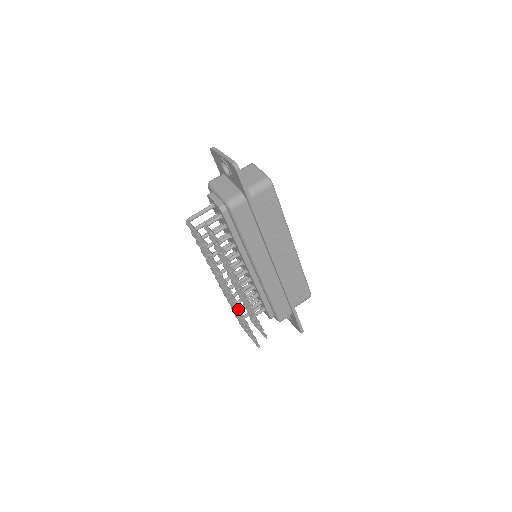
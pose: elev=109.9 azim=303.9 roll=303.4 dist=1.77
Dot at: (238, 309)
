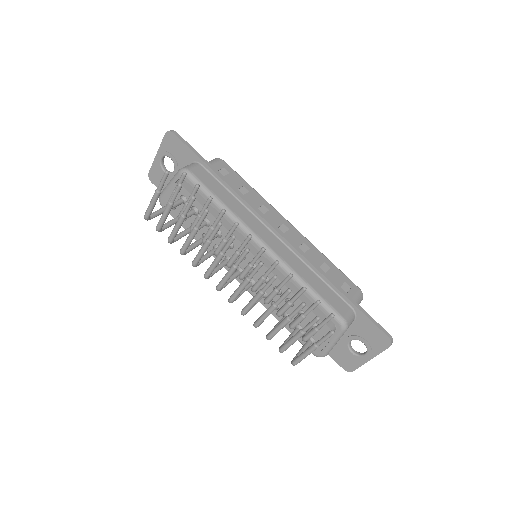
Dot at: (258, 263)
